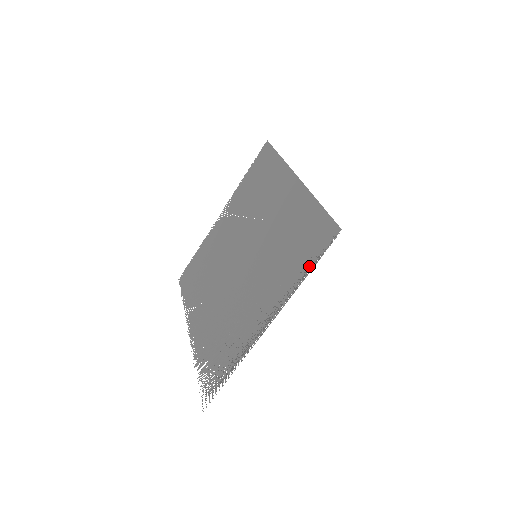
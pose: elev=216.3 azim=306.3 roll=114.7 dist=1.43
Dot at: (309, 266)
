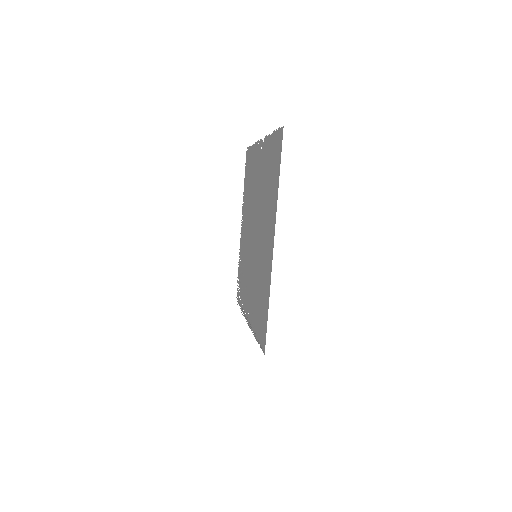
Dot at: (257, 337)
